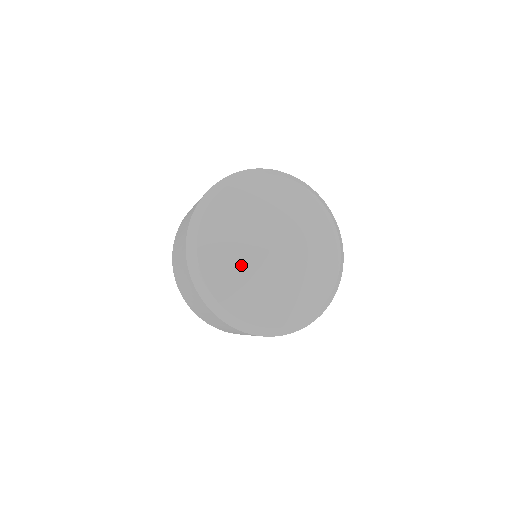
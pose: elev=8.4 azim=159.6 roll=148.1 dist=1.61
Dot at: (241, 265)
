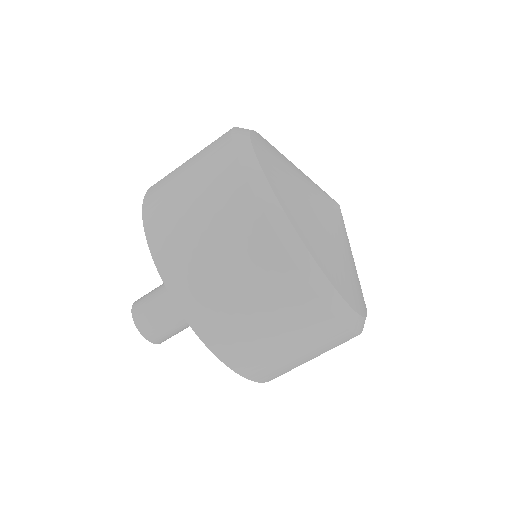
Dot at: (329, 234)
